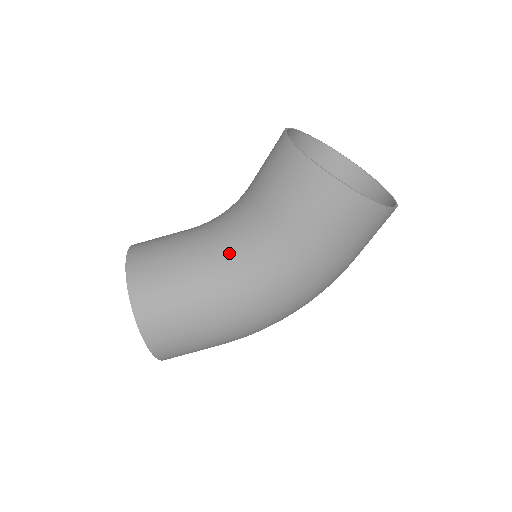
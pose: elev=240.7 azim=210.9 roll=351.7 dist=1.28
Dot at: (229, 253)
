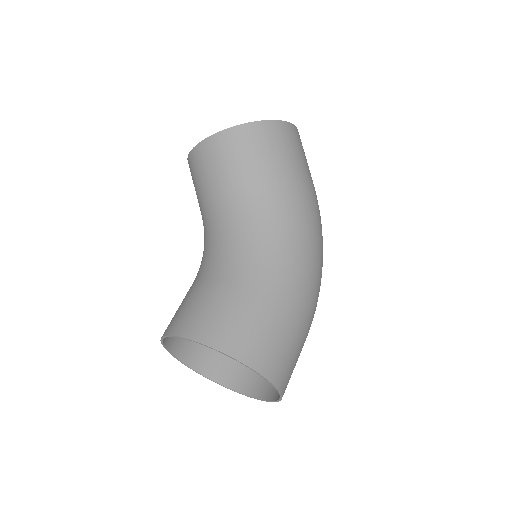
Dot at: (236, 242)
